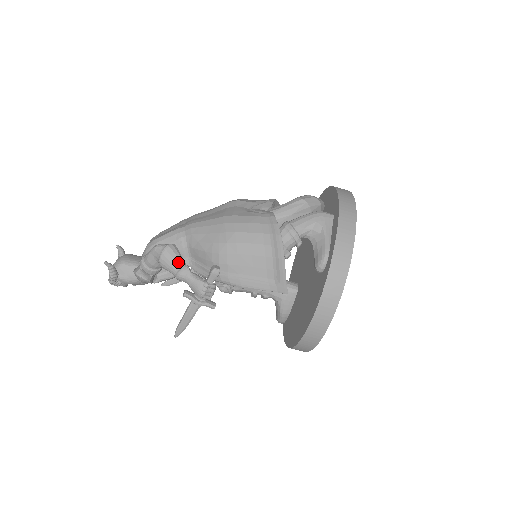
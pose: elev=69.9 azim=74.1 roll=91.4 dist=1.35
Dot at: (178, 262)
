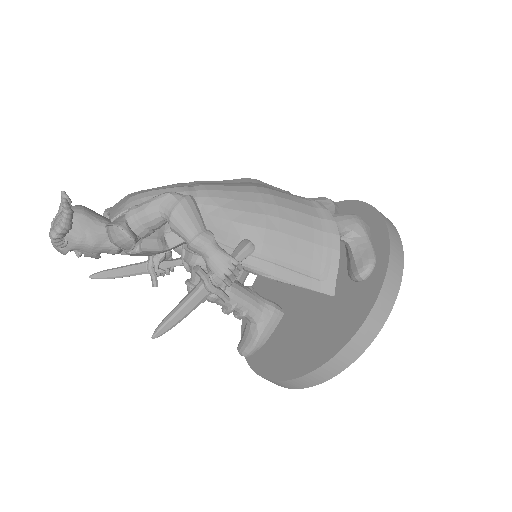
Dot at: (199, 222)
